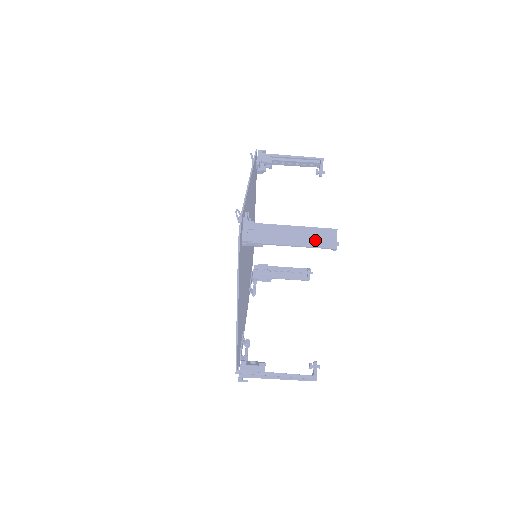
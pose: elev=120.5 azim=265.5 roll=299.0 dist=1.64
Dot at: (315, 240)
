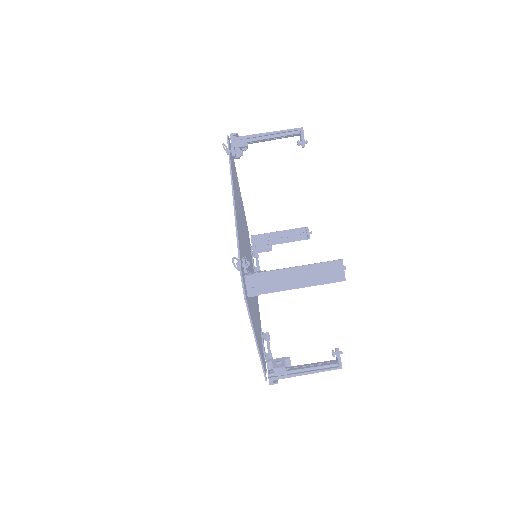
Dot at: (322, 277)
